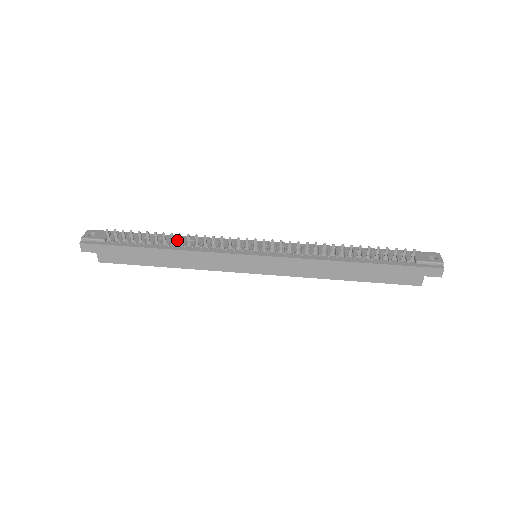
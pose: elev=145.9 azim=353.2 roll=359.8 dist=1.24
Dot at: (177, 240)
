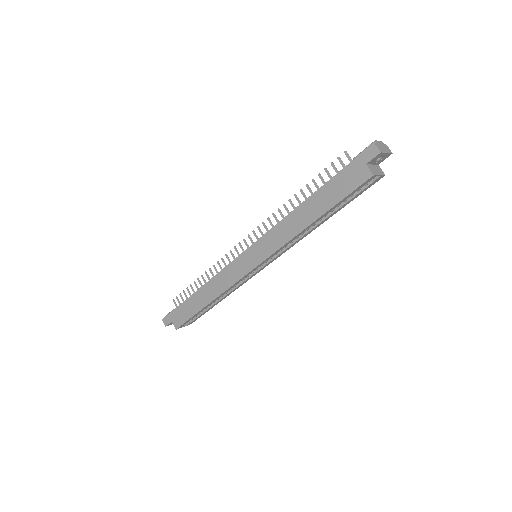
Dot at: occluded
